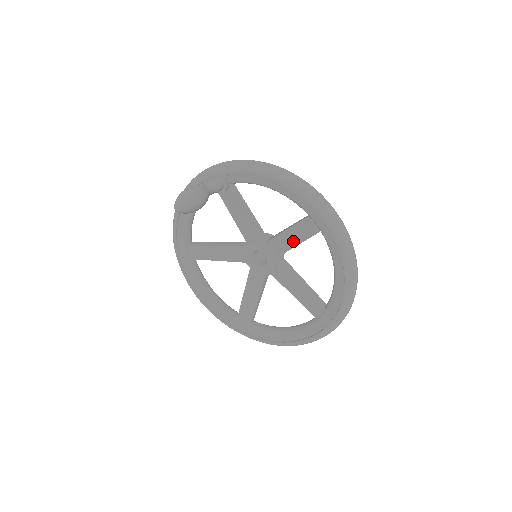
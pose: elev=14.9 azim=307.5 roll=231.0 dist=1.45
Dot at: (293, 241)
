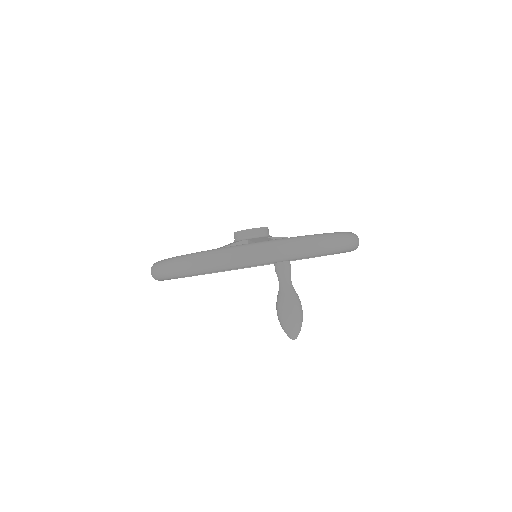
Dot at: occluded
